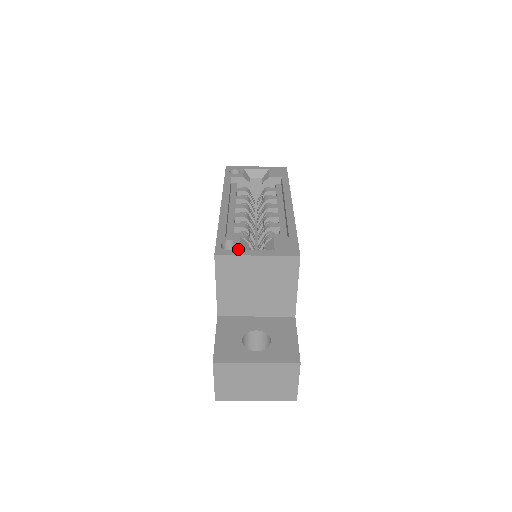
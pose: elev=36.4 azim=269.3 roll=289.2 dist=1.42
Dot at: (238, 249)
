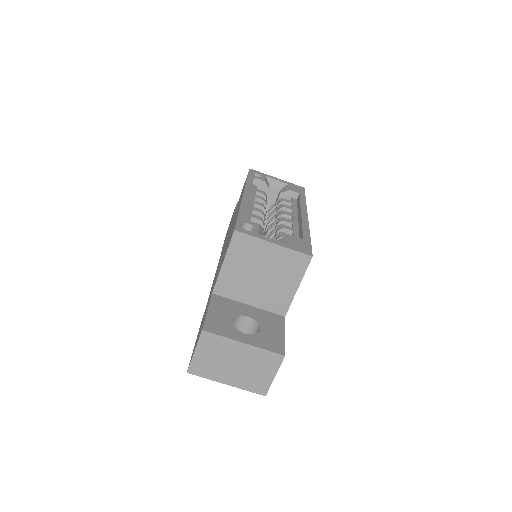
Dot at: (257, 233)
